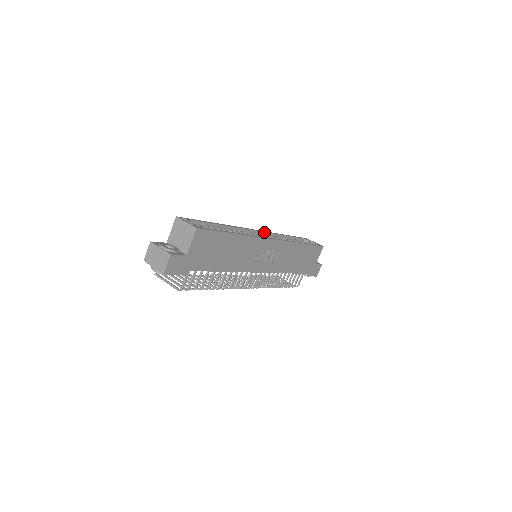
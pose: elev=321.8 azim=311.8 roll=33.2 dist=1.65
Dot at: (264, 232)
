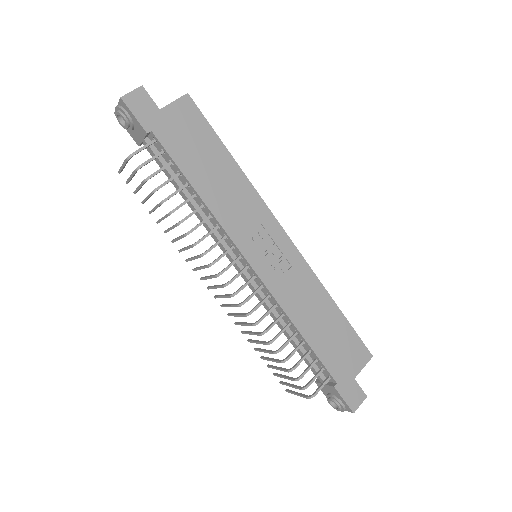
Dot at: occluded
